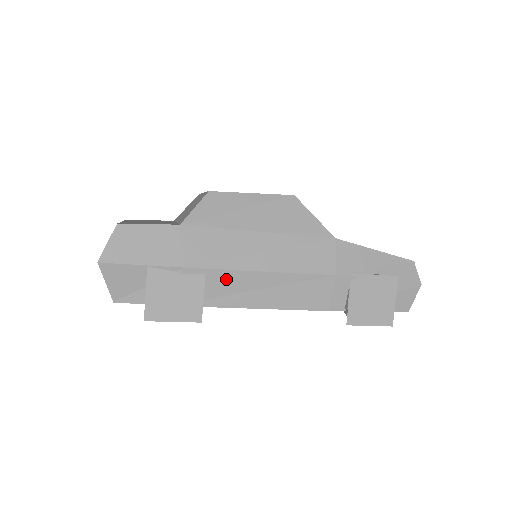
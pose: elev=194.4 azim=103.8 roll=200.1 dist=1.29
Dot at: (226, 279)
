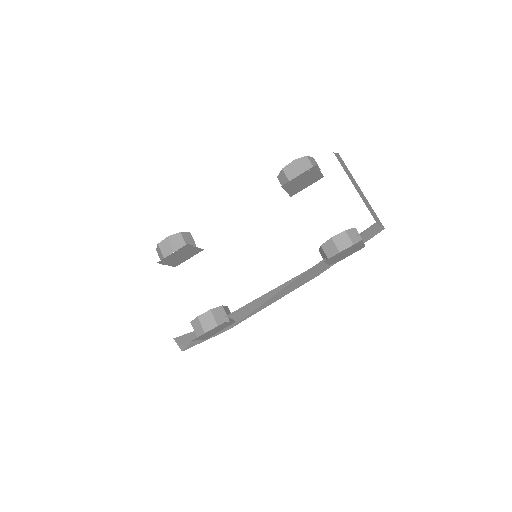
Dot at: occluded
